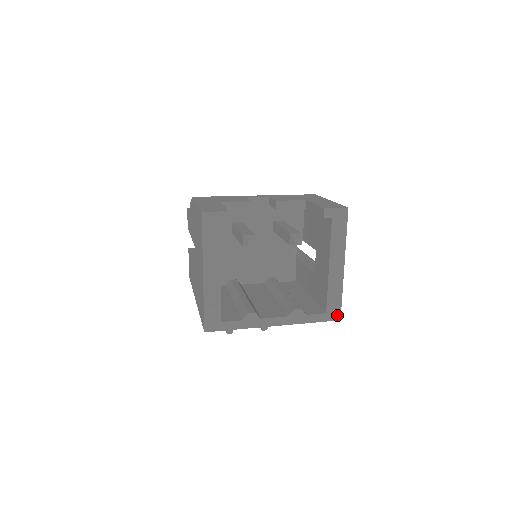
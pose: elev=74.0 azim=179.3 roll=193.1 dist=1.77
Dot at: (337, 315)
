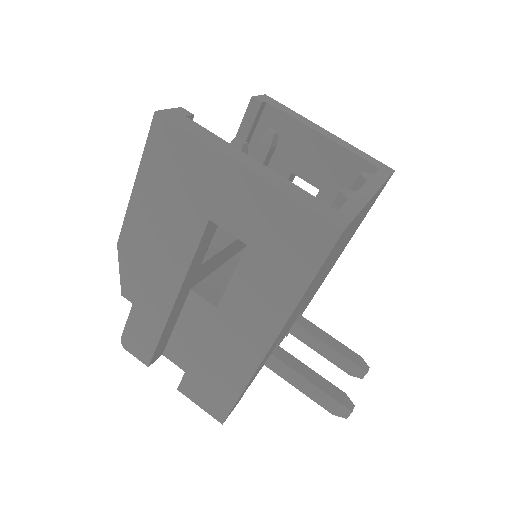
Dot at: (387, 168)
